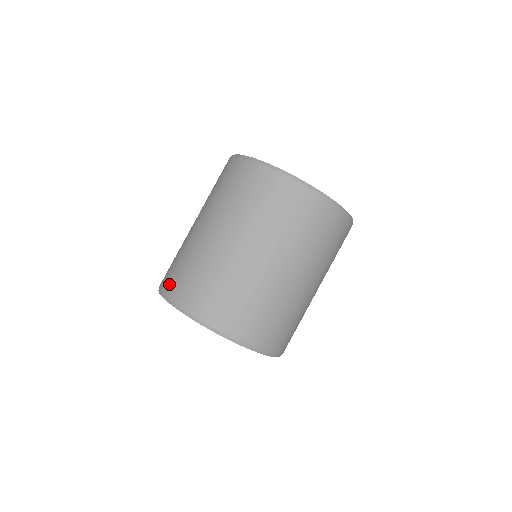
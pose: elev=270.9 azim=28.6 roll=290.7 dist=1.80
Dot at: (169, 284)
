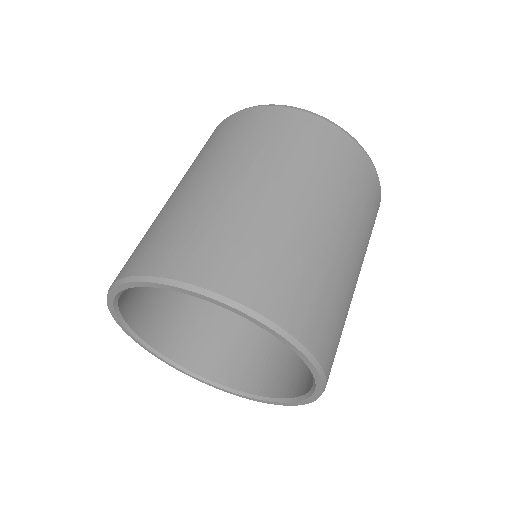
Dot at: (188, 263)
